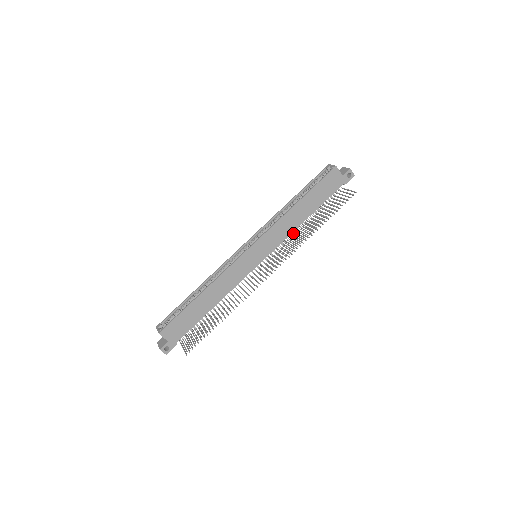
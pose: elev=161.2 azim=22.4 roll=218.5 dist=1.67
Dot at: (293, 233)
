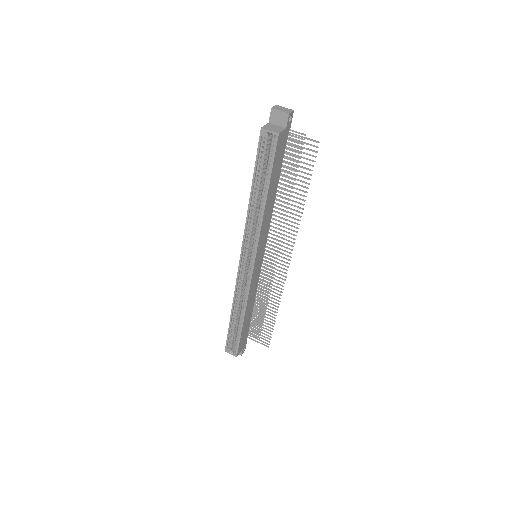
Dot at: occluded
